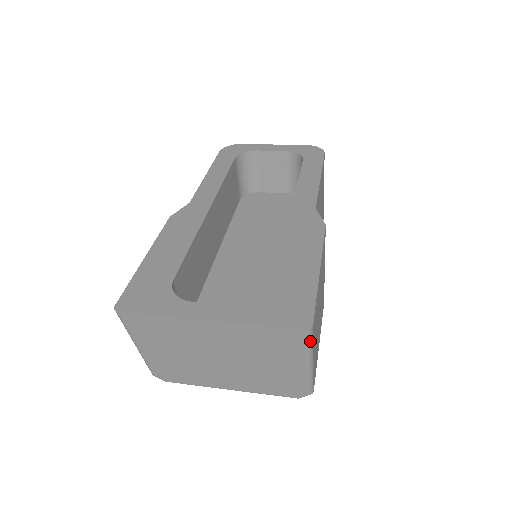
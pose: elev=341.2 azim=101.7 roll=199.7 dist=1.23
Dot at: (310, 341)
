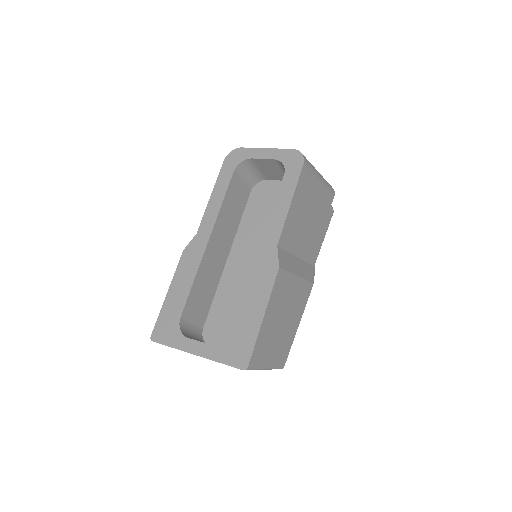
Dot at: (252, 369)
